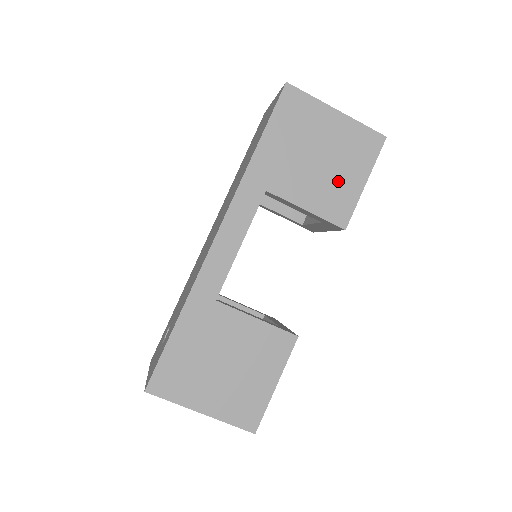
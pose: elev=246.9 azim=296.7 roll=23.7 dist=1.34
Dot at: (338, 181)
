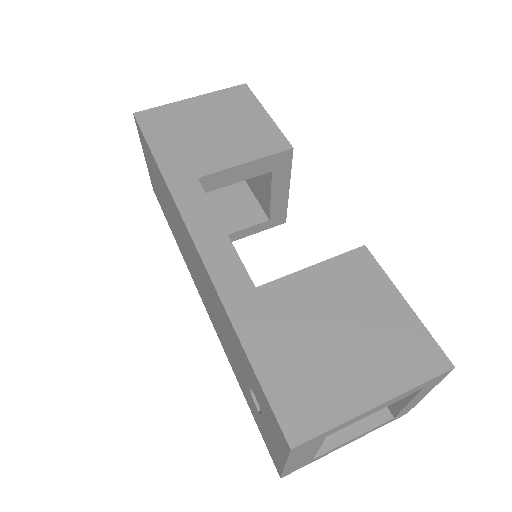
Dot at: (246, 129)
